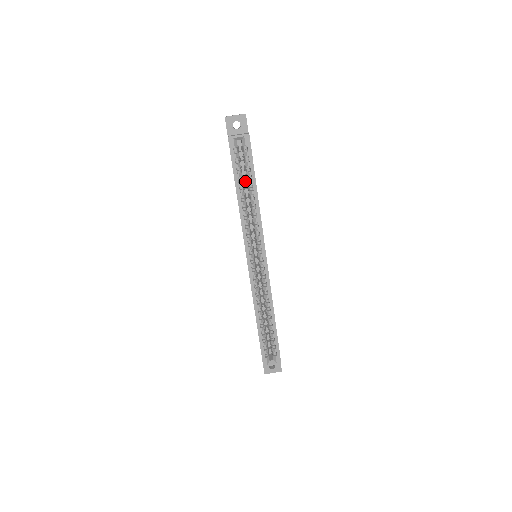
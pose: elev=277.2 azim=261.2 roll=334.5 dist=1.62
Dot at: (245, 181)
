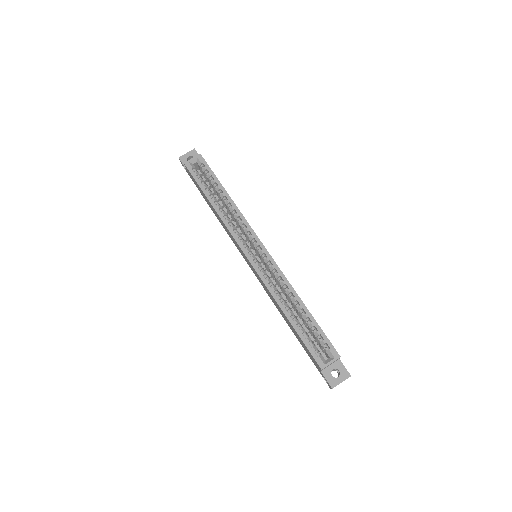
Dot at: (217, 198)
